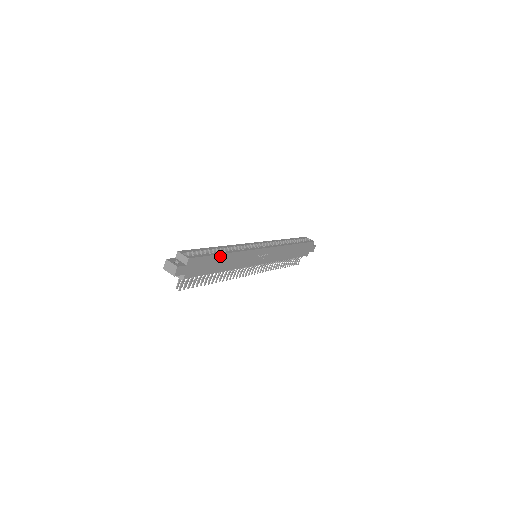
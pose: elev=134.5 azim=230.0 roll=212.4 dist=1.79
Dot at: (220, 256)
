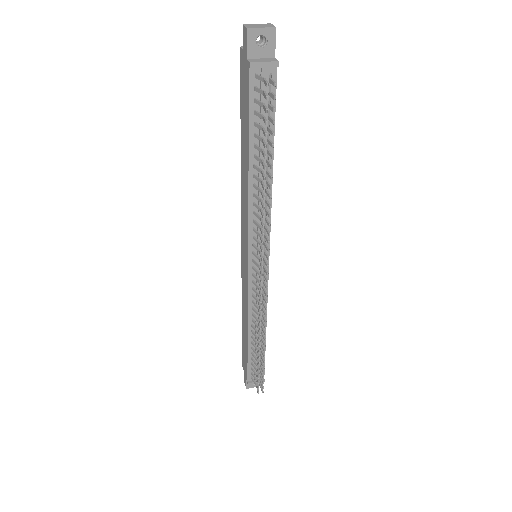
Dot at: occluded
